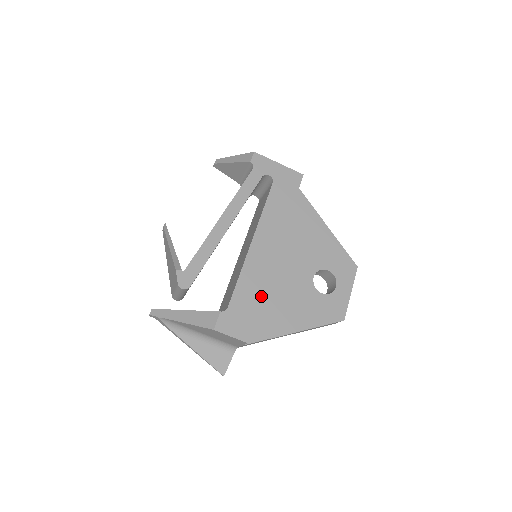
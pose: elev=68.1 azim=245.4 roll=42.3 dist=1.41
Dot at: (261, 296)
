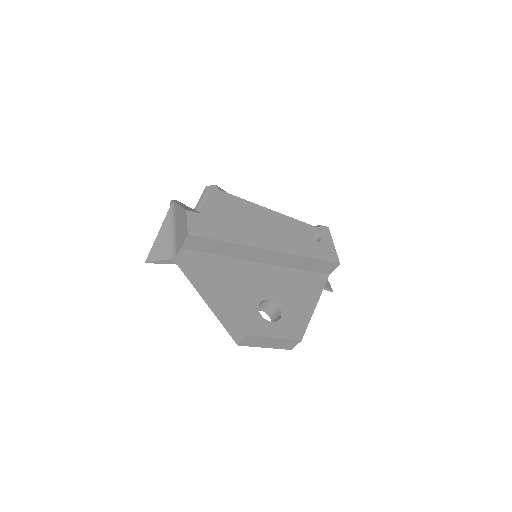
Dot at: (230, 241)
